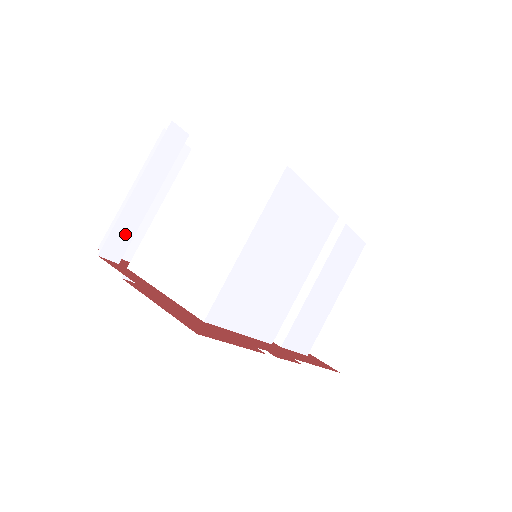
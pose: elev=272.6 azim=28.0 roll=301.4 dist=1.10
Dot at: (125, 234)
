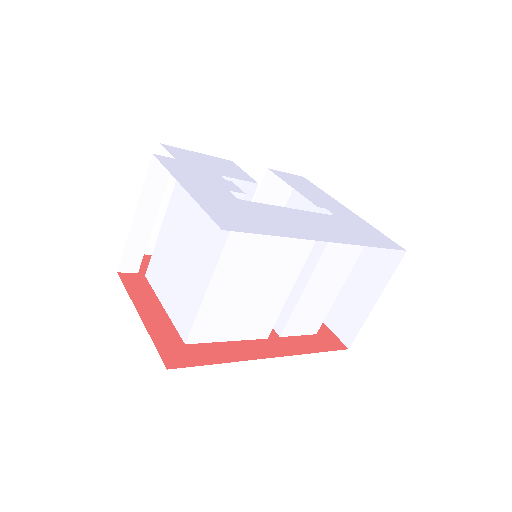
Dot at: (136, 251)
